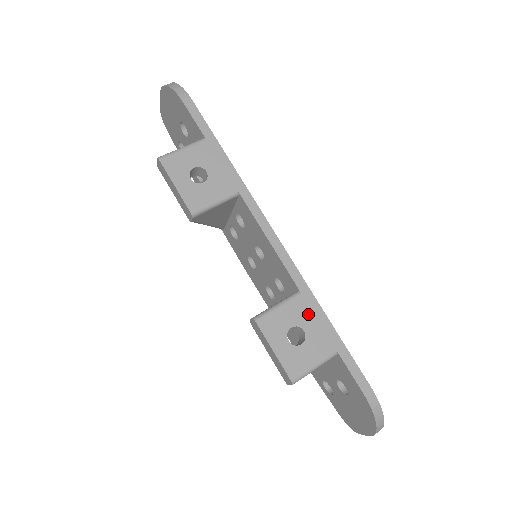
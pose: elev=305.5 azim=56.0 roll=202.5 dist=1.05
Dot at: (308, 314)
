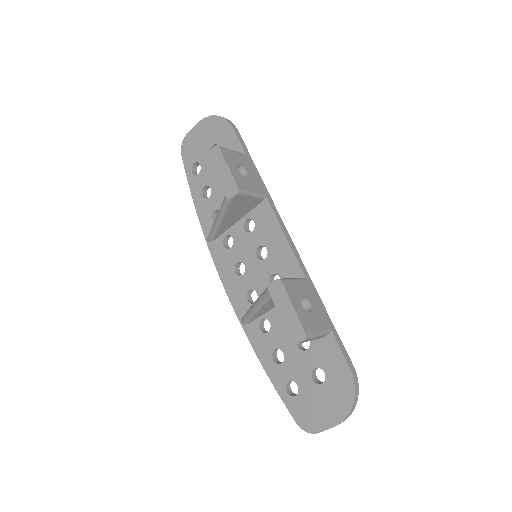
Dot at: (312, 295)
